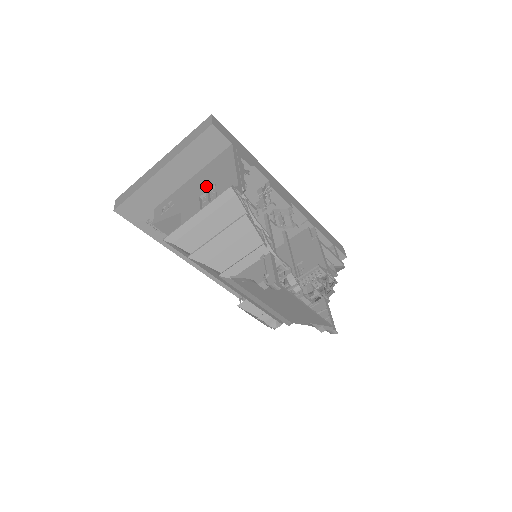
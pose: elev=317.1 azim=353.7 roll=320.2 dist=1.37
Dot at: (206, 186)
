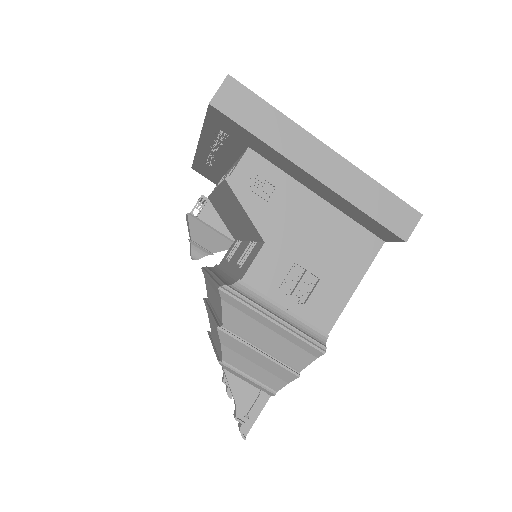
Dot at: (315, 258)
